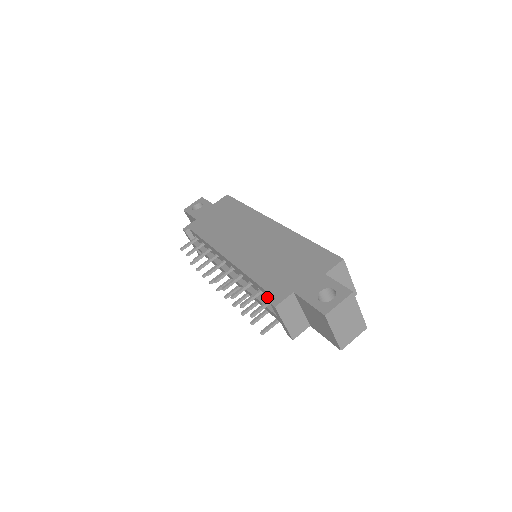
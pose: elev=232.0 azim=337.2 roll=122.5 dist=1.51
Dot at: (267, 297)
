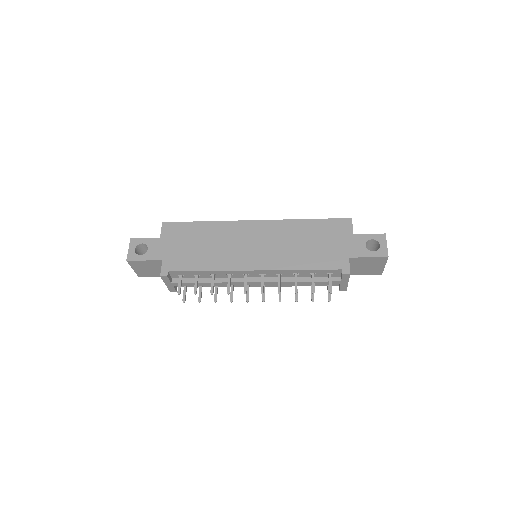
Dot at: (321, 275)
